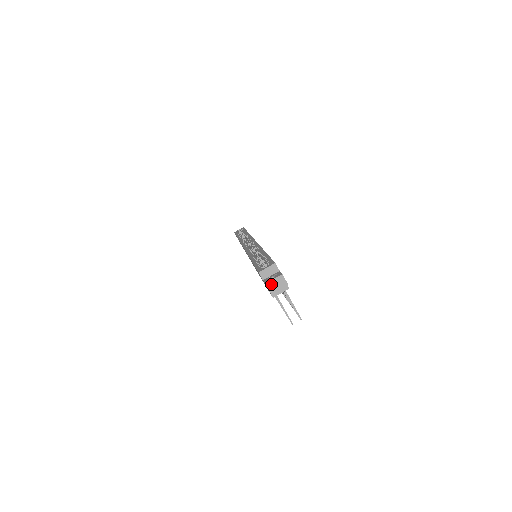
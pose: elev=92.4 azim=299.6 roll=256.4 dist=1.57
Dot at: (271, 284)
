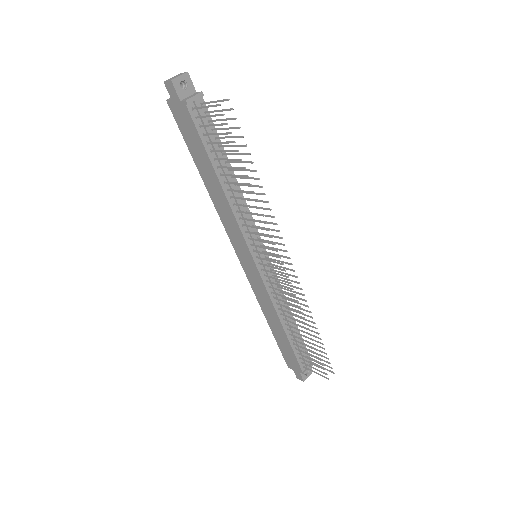
Dot at: (170, 79)
